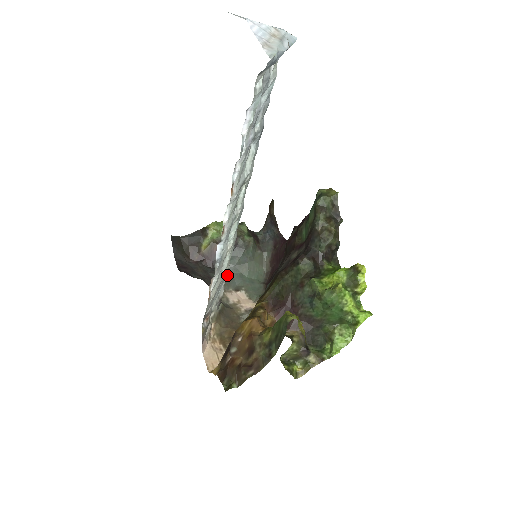
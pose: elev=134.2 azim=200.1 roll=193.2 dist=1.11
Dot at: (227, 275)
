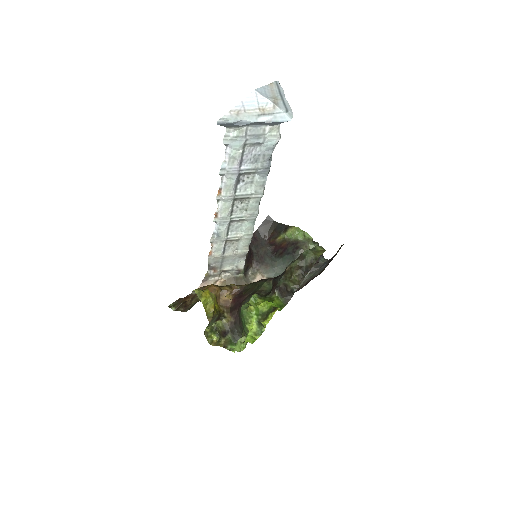
Dot at: (274, 266)
